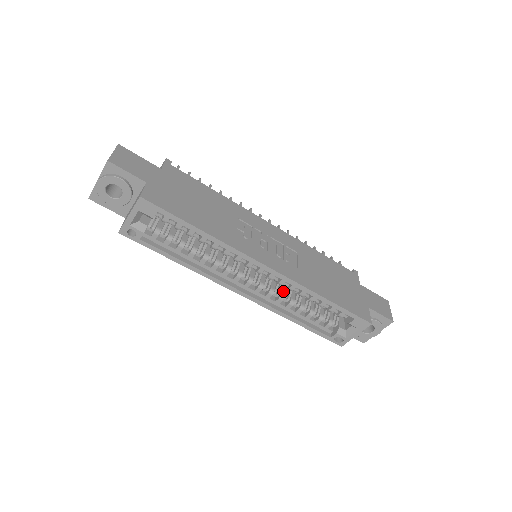
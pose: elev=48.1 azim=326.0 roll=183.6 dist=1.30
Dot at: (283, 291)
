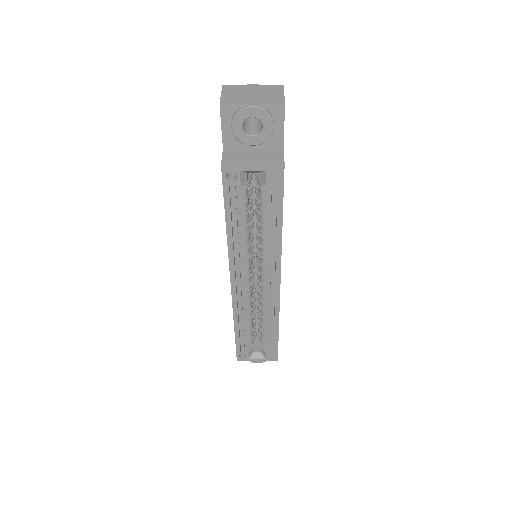
Dot at: (252, 299)
